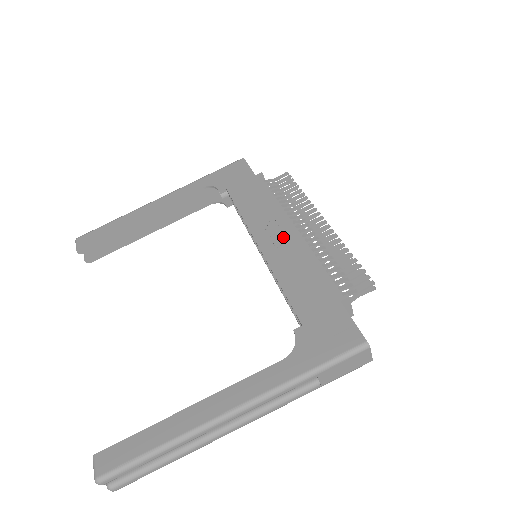
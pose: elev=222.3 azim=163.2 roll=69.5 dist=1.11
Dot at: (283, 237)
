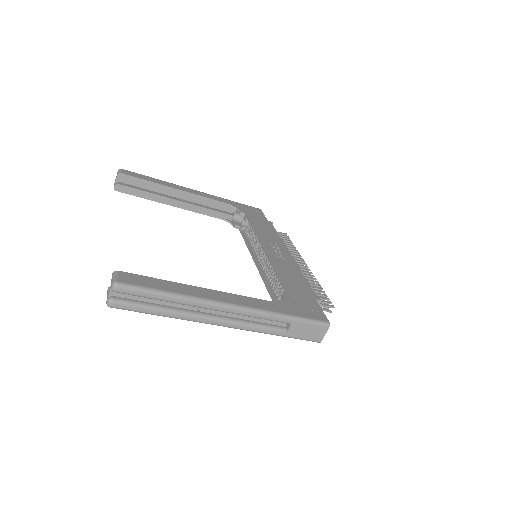
Dot at: (283, 255)
